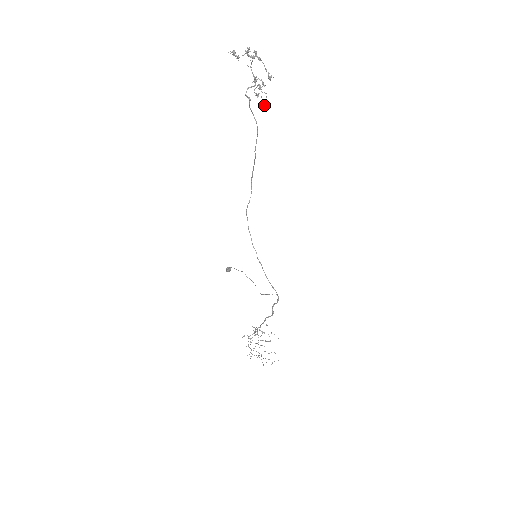
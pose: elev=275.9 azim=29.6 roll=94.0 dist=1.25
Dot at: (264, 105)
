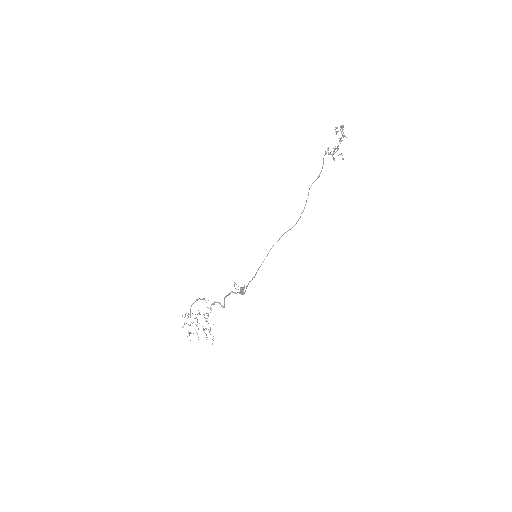
Dot at: occluded
